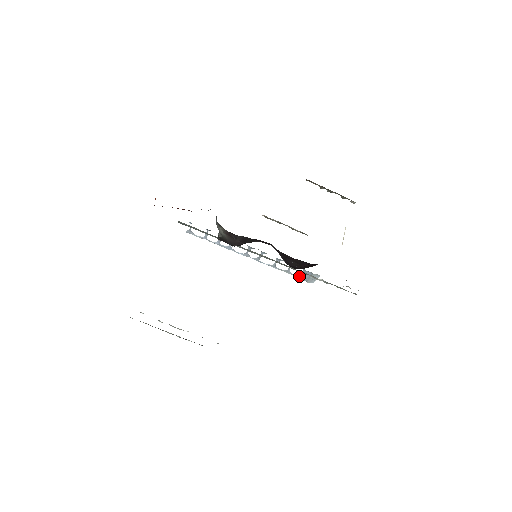
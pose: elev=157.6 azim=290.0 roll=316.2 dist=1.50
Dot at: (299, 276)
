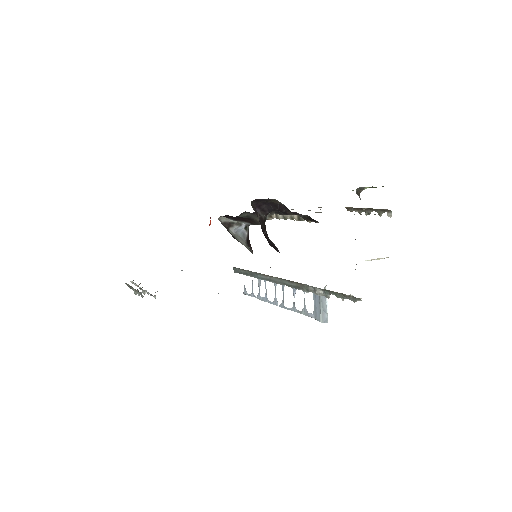
Dot at: (315, 315)
